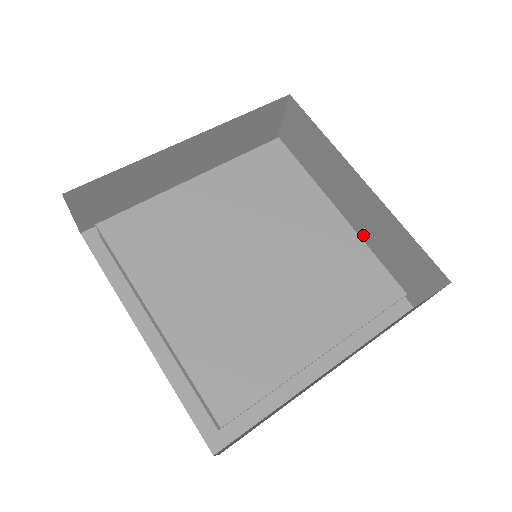
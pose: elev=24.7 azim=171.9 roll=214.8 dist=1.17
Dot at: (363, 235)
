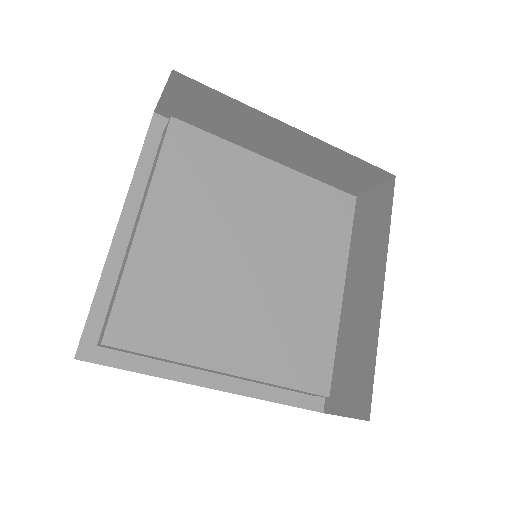
Dot at: (293, 166)
